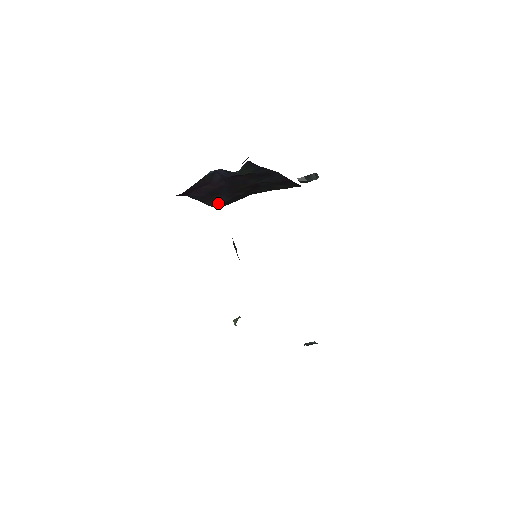
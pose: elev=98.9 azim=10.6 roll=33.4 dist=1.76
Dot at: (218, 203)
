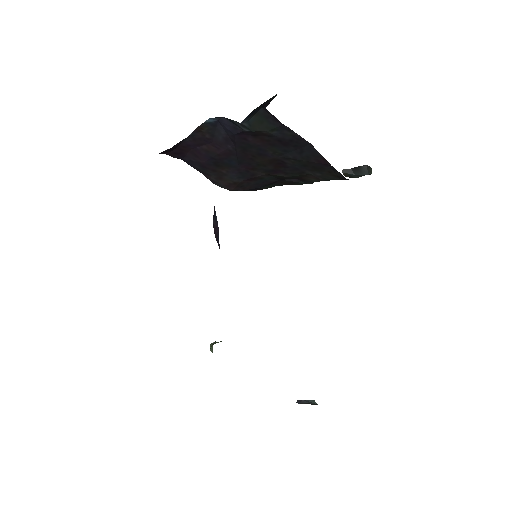
Dot at: (227, 182)
